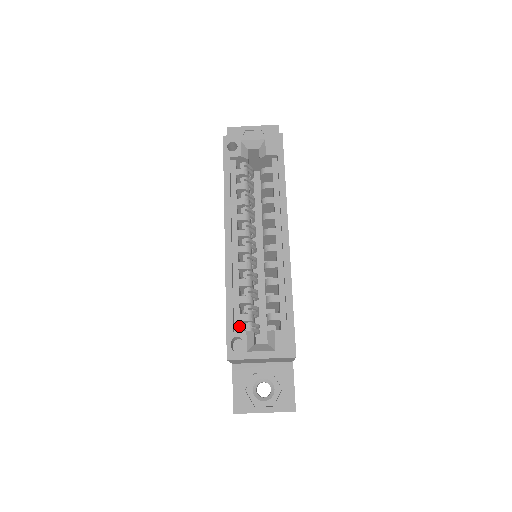
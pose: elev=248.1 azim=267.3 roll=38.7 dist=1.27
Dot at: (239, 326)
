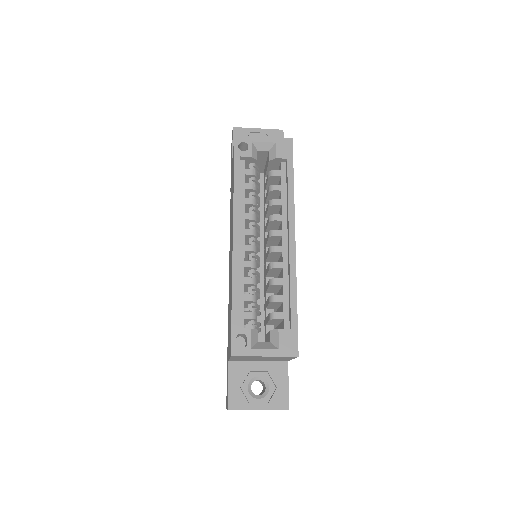
Dot at: (243, 323)
